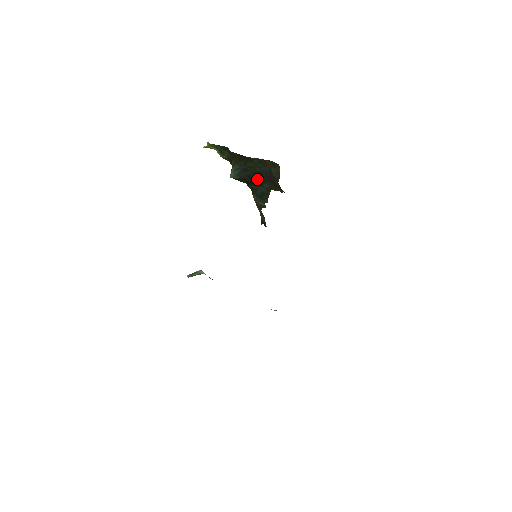
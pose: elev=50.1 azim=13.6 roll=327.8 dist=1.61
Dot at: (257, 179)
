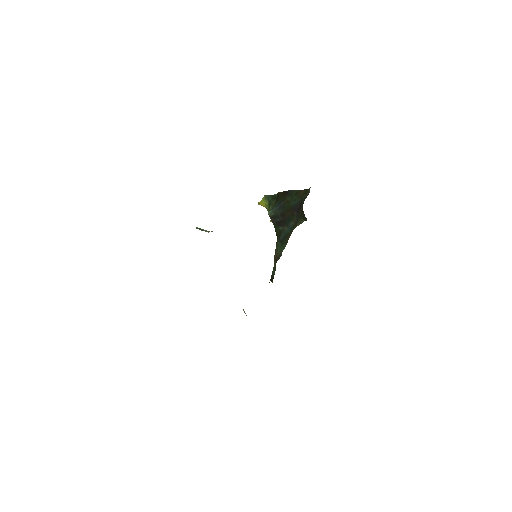
Dot at: (287, 216)
